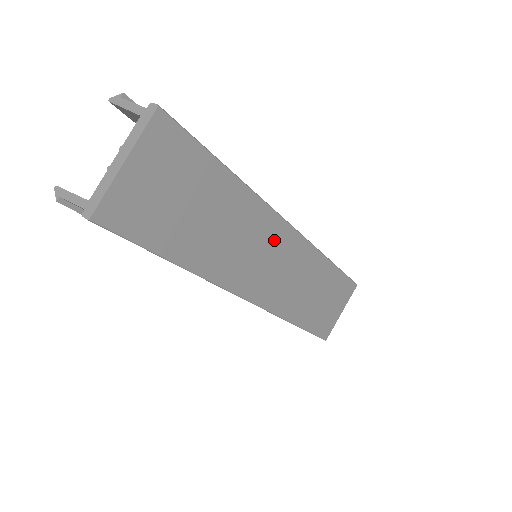
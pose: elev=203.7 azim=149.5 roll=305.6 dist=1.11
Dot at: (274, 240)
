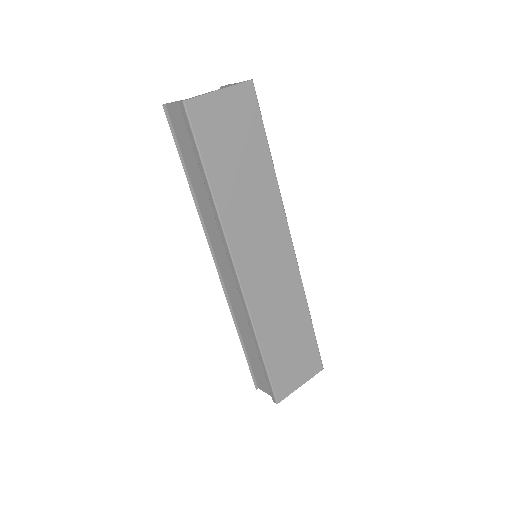
Dot at: (276, 241)
